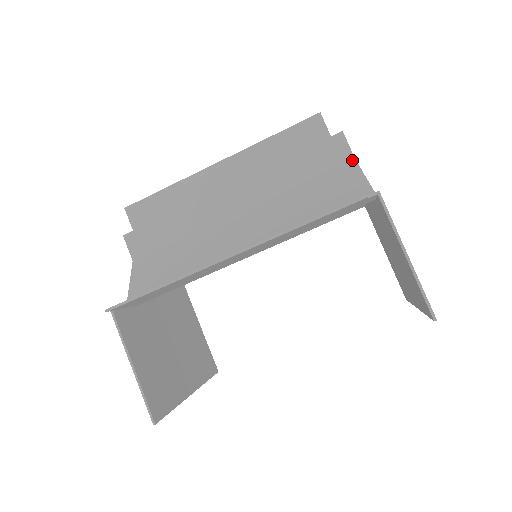
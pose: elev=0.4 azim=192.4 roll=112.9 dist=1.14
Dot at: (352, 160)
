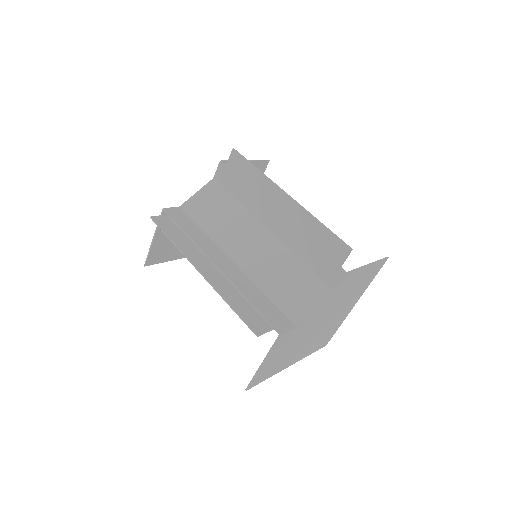
Dot at: (333, 290)
